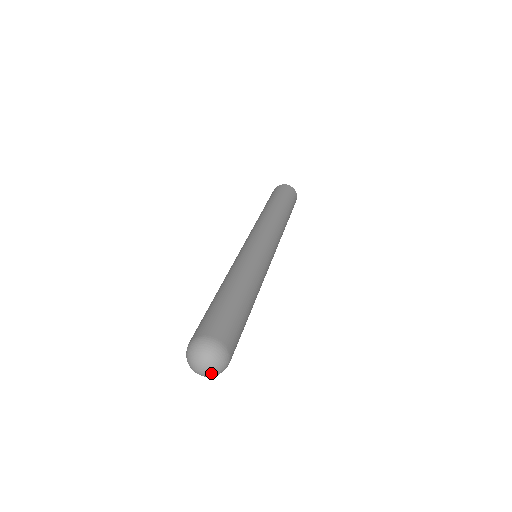
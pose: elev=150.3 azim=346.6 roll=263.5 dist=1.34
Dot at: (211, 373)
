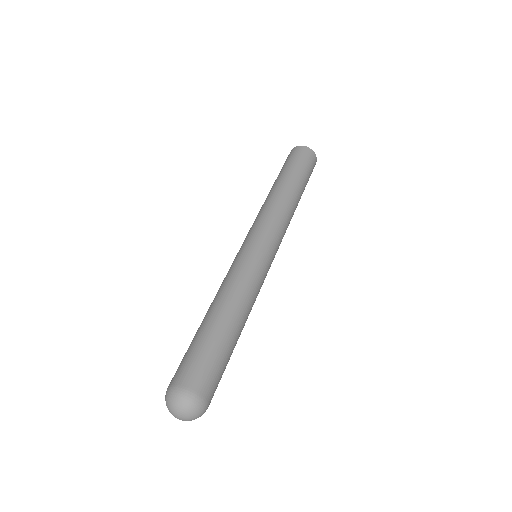
Dot at: (183, 420)
